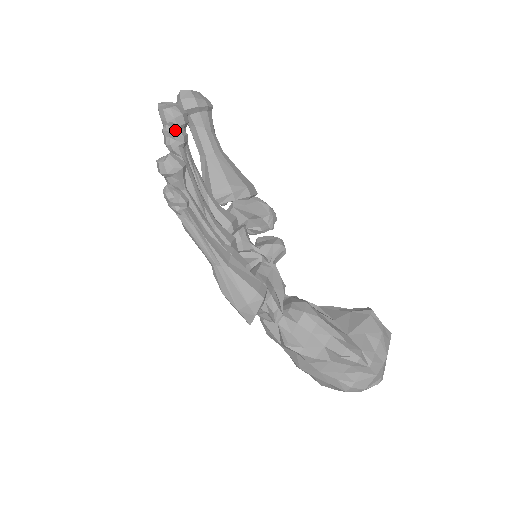
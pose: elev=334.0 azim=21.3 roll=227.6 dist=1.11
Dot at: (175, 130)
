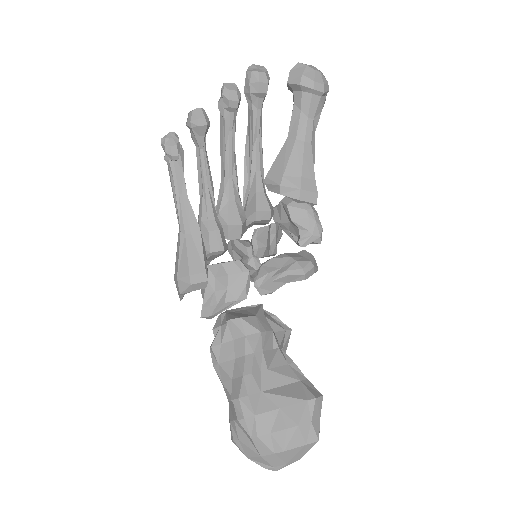
Dot at: (226, 91)
